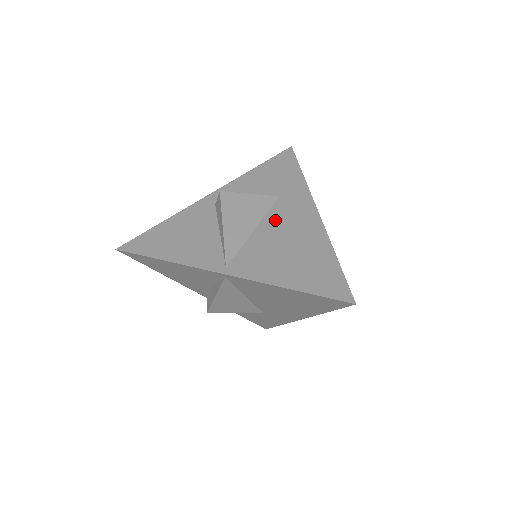
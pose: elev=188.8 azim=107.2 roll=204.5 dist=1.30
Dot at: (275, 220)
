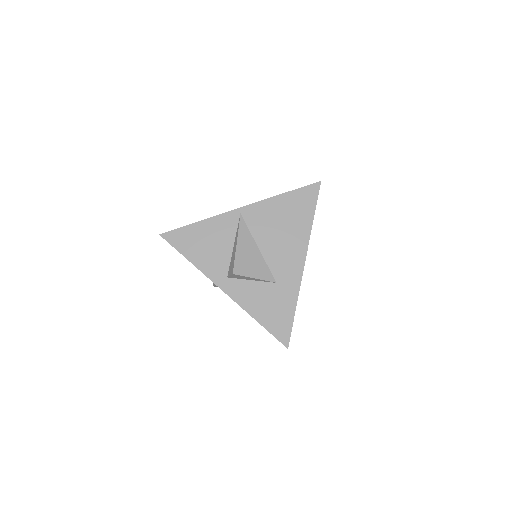
Dot at: occluded
